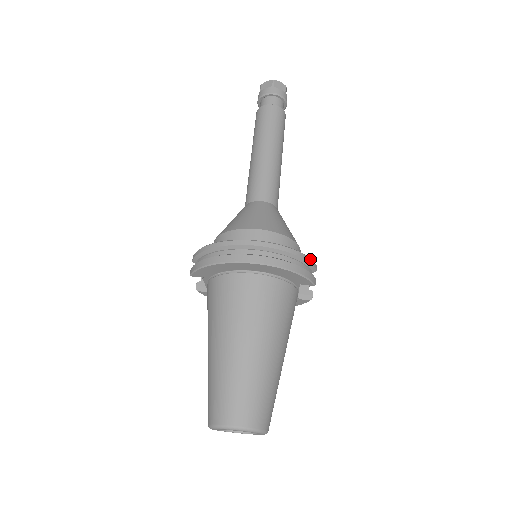
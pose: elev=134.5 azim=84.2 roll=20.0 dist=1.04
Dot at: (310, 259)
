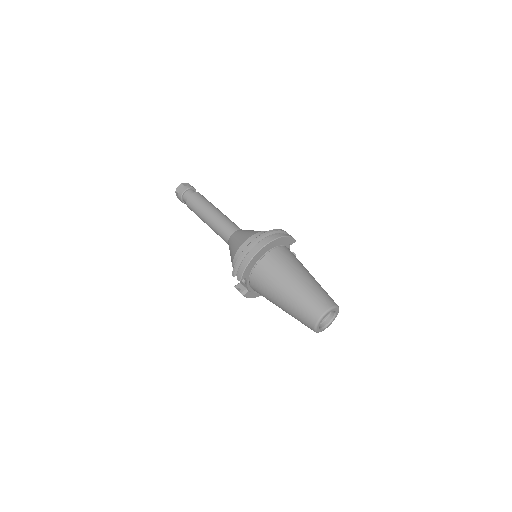
Dot at: (285, 231)
